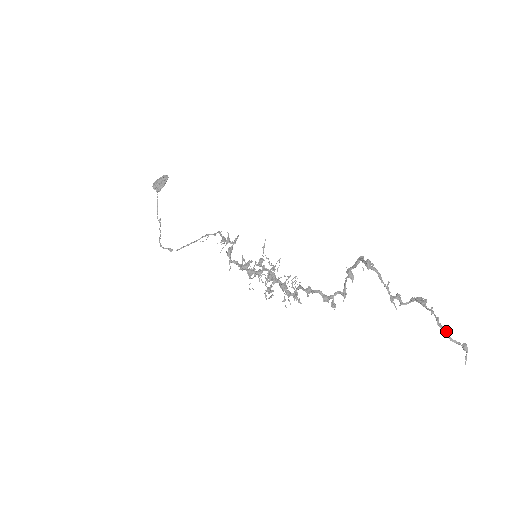
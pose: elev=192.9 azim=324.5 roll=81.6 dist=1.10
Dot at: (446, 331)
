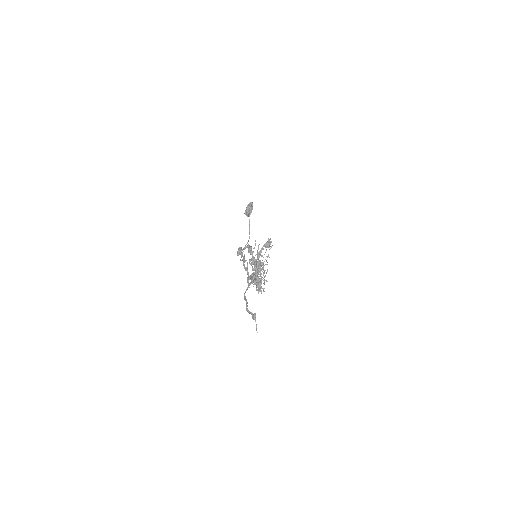
Dot at: (246, 303)
